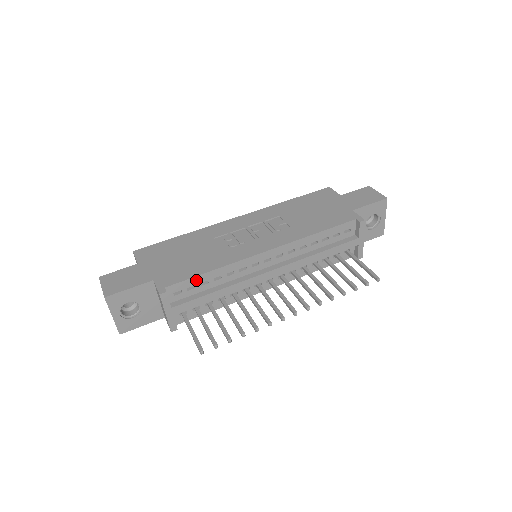
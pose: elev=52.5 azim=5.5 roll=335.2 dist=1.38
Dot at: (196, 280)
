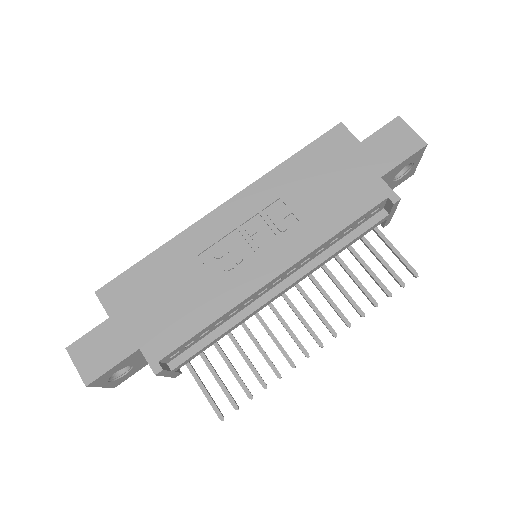
Dot at: (194, 338)
